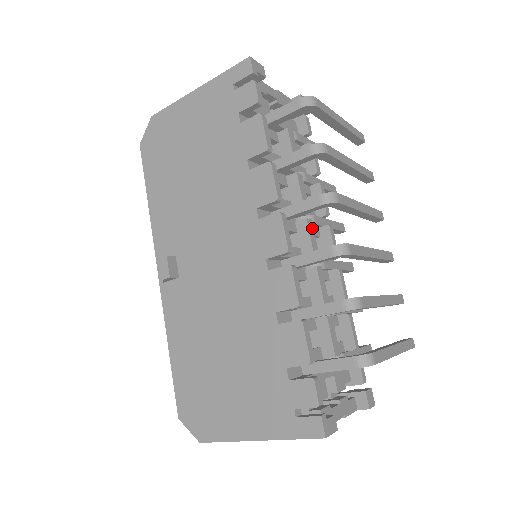
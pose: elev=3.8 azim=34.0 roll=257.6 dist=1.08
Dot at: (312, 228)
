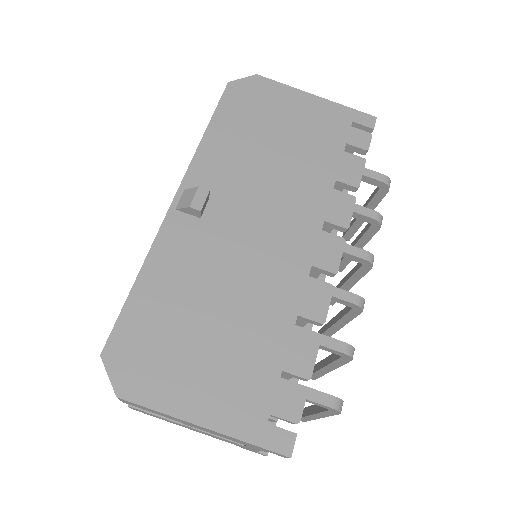
Dot at: occluded
